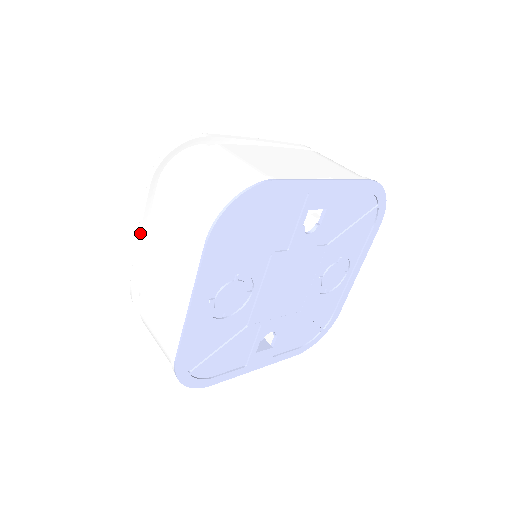
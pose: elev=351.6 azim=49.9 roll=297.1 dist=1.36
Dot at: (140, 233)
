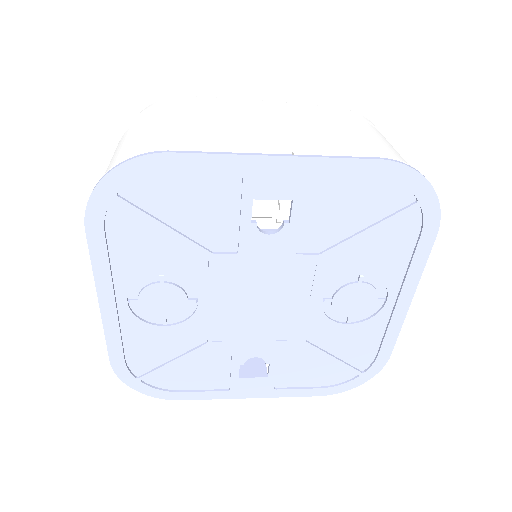
Dot at: occluded
